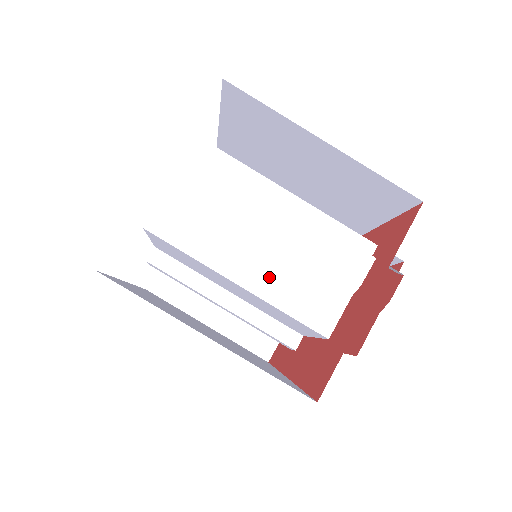
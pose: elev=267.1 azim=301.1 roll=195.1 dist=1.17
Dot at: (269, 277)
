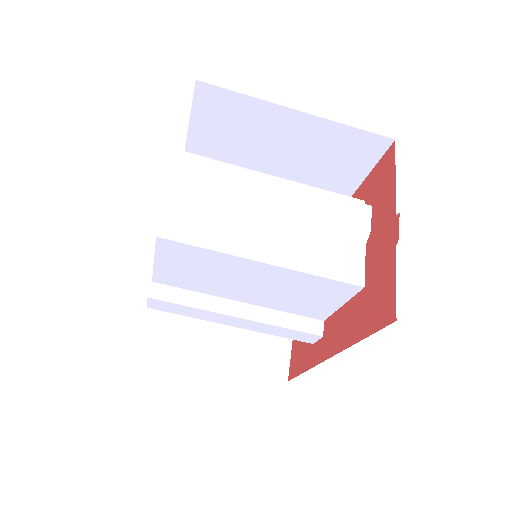
Dot at: (290, 249)
